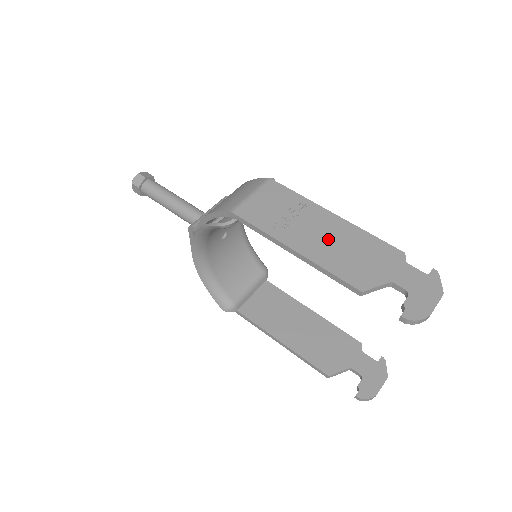
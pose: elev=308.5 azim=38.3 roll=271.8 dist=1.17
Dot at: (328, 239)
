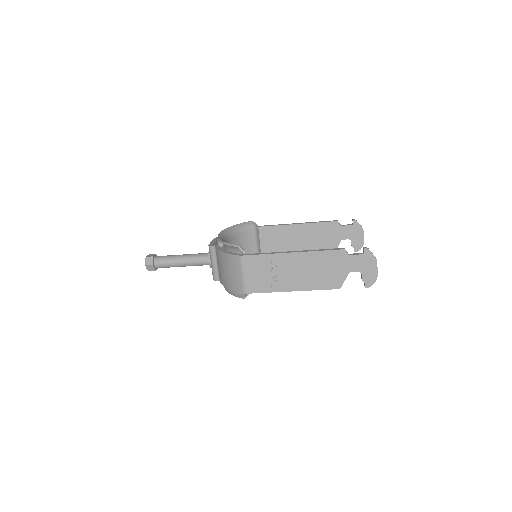
Dot at: (303, 272)
